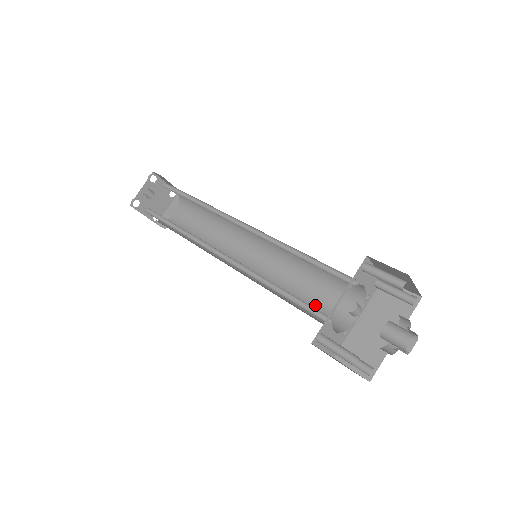
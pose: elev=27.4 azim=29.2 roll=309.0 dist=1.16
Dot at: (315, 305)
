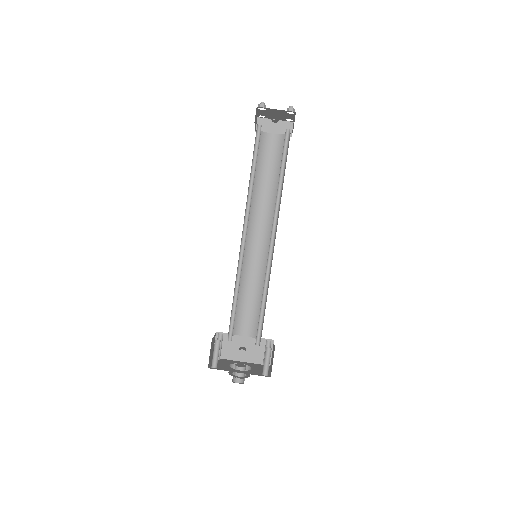
Dot at: (241, 307)
